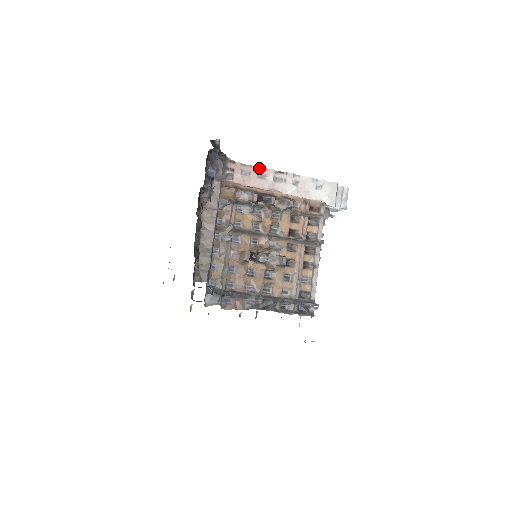
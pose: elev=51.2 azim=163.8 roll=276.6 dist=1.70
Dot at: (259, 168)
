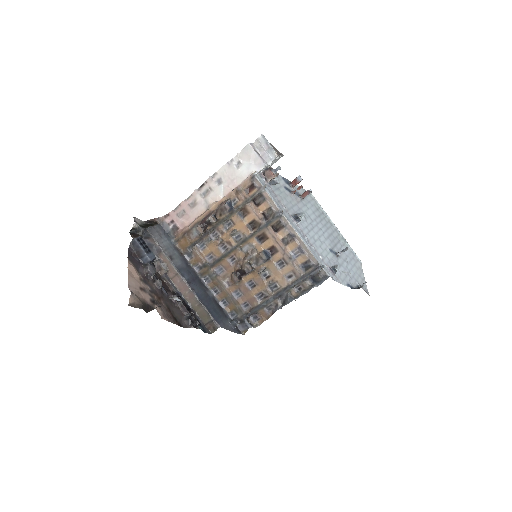
Dot at: (186, 200)
